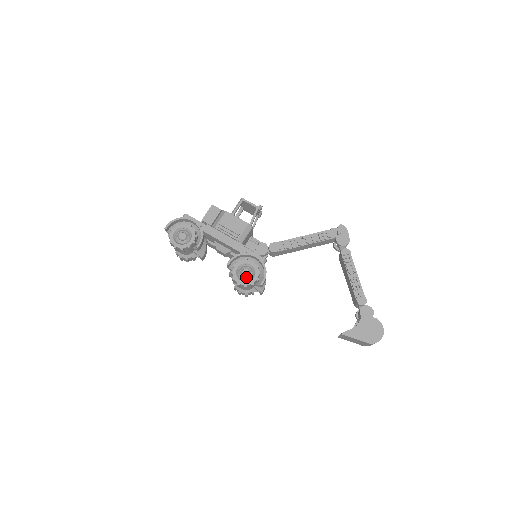
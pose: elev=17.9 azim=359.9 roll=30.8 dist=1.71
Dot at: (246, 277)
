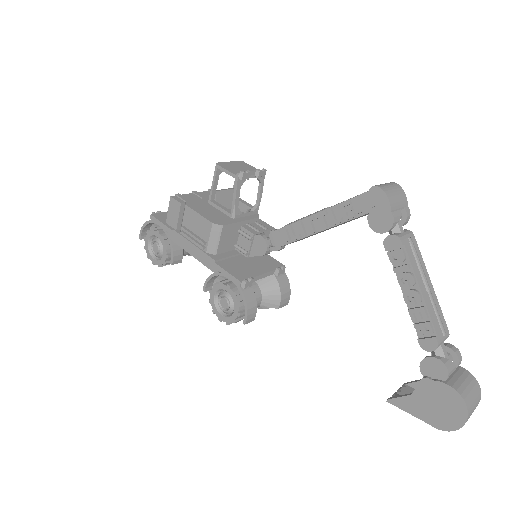
Dot at: (225, 310)
